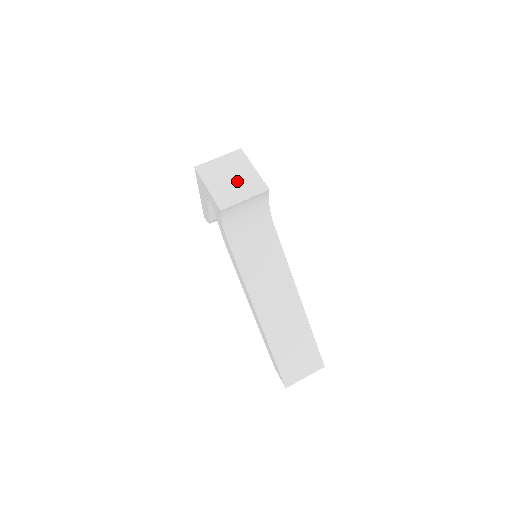
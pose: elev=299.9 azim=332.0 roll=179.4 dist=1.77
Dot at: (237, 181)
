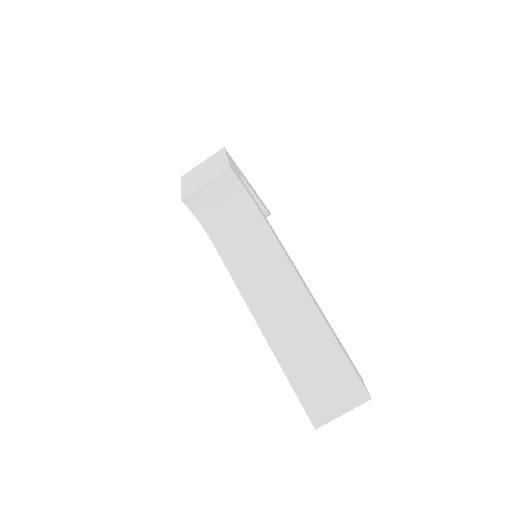
Dot at: (207, 173)
